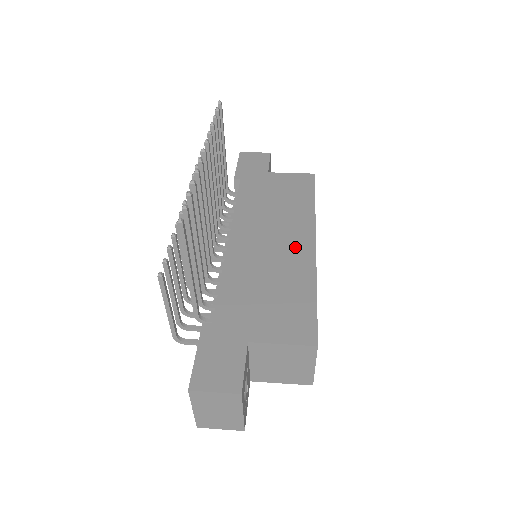
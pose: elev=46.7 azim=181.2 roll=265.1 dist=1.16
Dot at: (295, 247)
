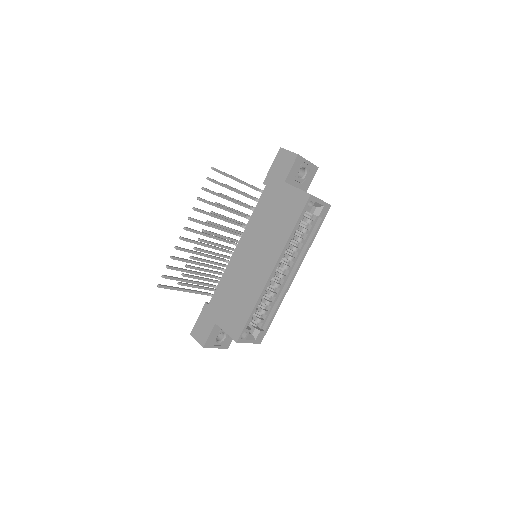
Dot at: (261, 269)
